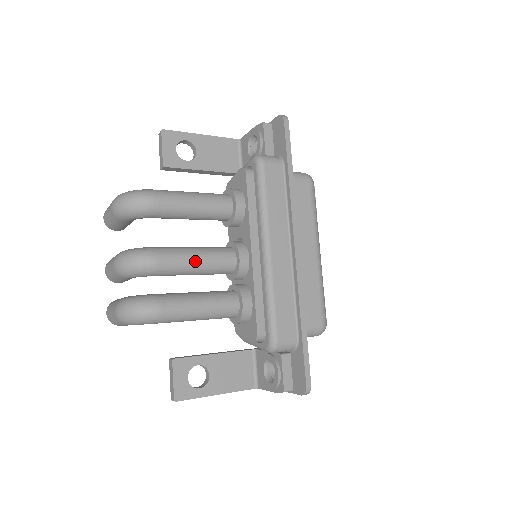
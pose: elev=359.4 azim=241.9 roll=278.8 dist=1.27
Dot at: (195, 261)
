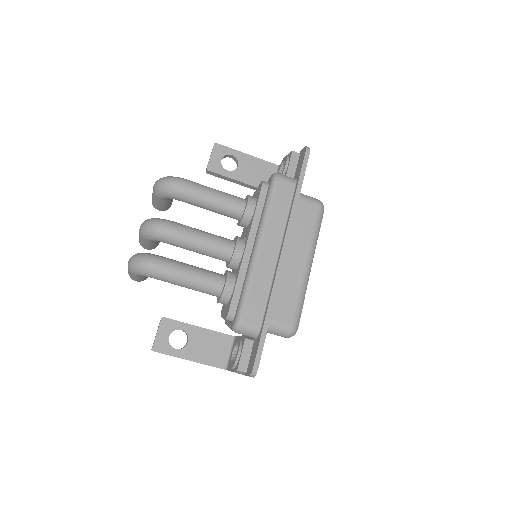
Dot at: (198, 240)
